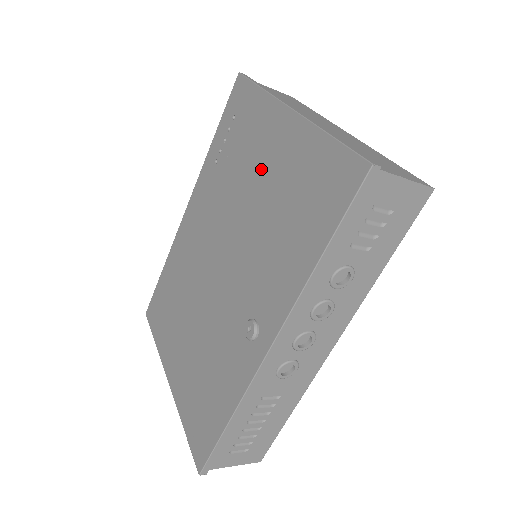
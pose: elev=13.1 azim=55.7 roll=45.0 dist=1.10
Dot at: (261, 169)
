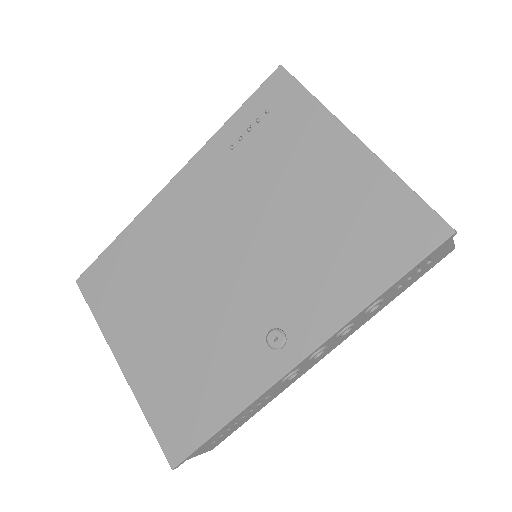
Dot at: (307, 183)
